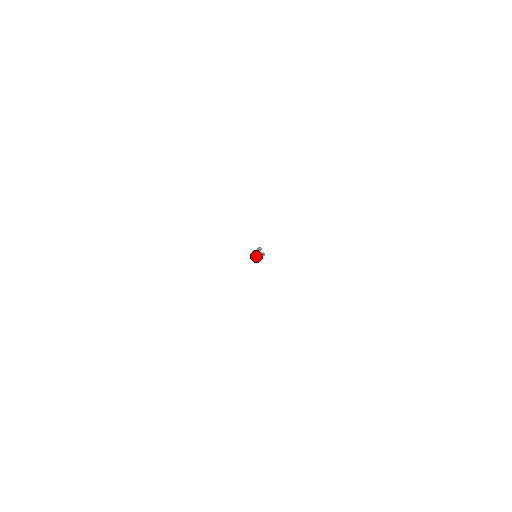
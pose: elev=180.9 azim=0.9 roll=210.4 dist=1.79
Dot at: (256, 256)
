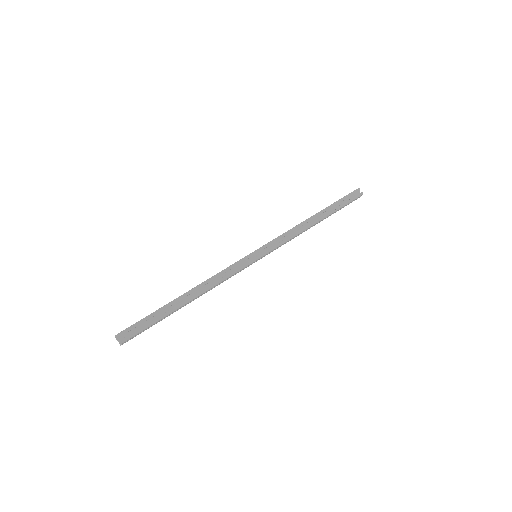
Dot at: occluded
